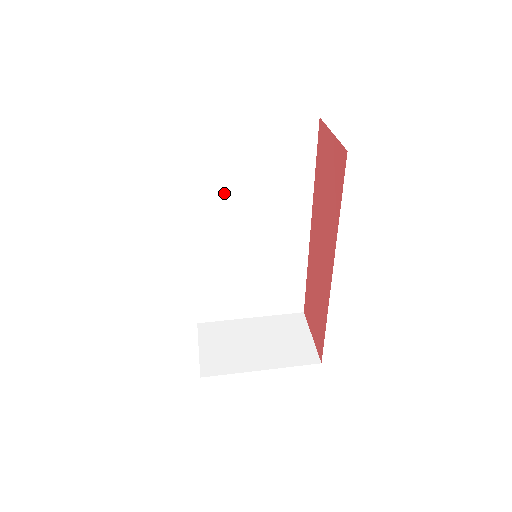
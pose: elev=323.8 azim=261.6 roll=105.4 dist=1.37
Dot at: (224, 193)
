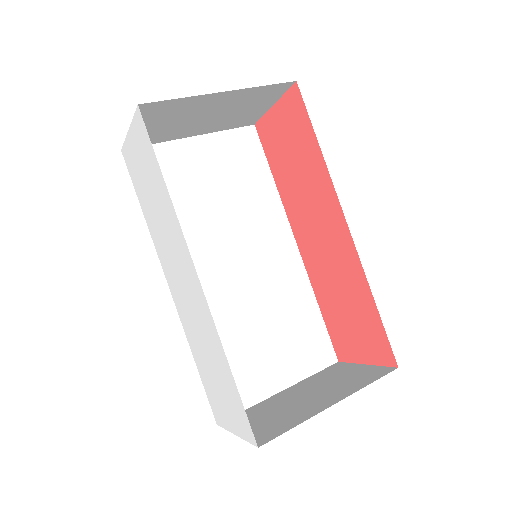
Dot at: (192, 218)
